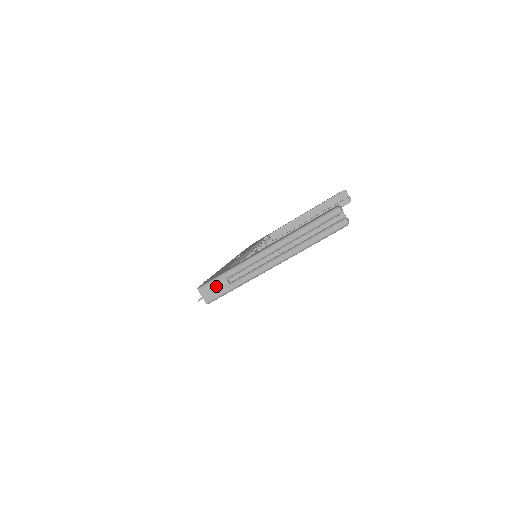
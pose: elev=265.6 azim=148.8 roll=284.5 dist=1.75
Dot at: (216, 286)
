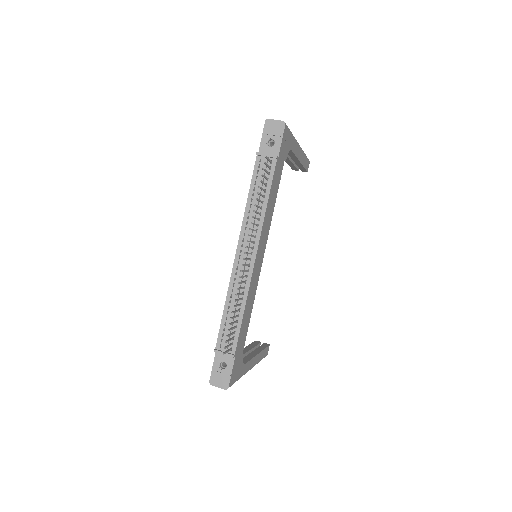
Dot at: occluded
